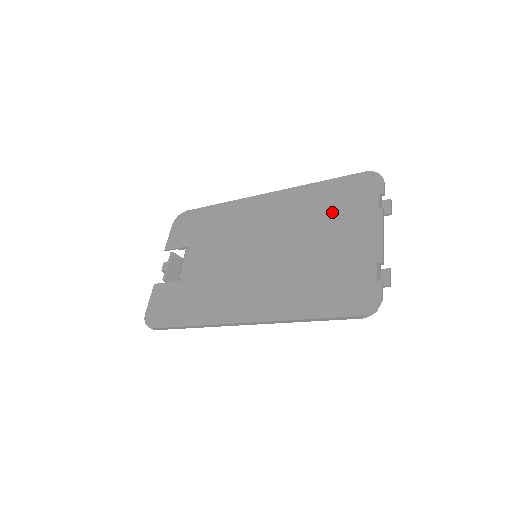
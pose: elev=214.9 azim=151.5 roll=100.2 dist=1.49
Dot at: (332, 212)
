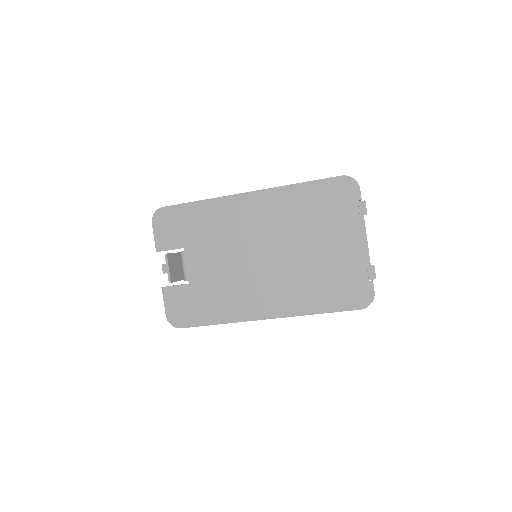
Dot at: (319, 217)
